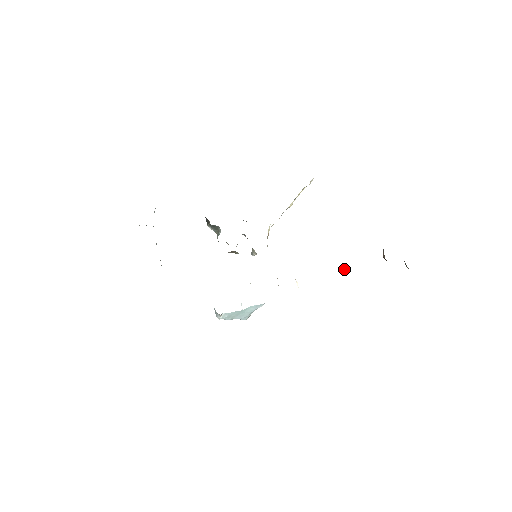
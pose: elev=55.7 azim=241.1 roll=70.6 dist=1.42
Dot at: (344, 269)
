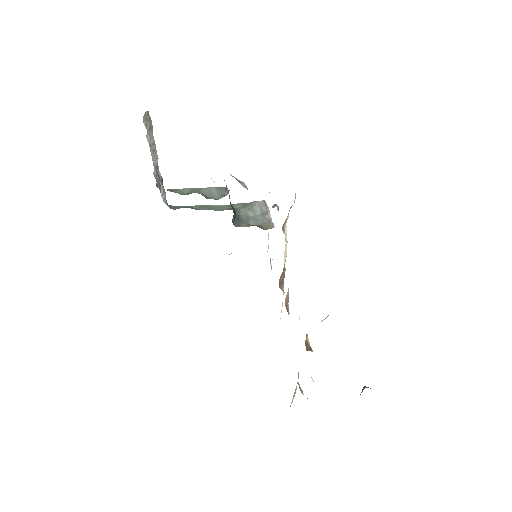
Dot at: occluded
